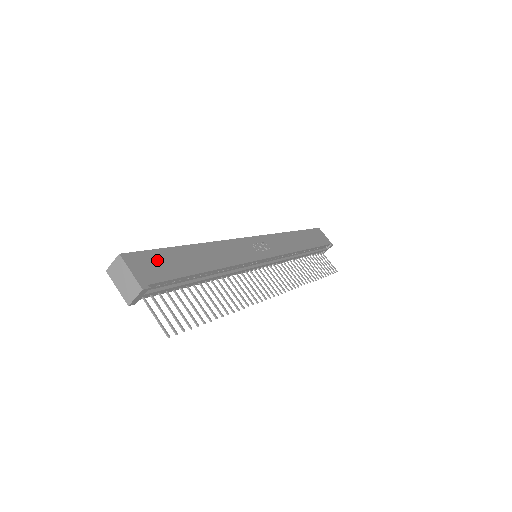
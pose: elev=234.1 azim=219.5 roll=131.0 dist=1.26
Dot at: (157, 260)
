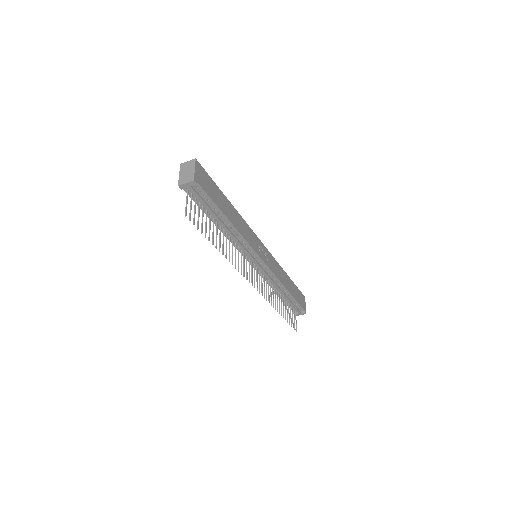
Dot at: (209, 182)
